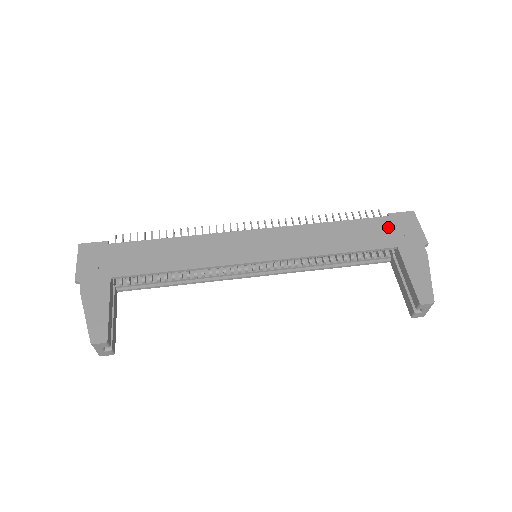
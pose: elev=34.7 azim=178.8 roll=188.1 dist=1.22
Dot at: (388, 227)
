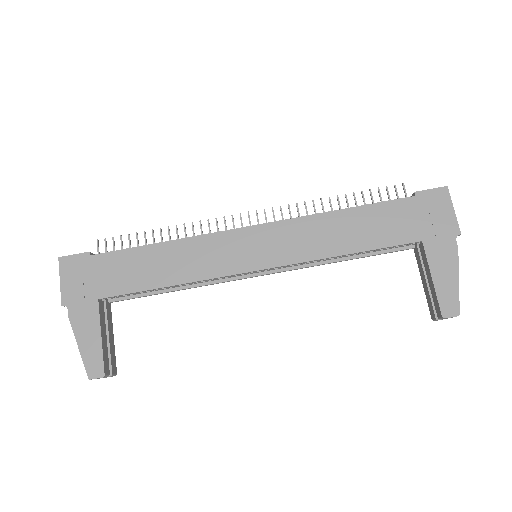
Dot at: (413, 213)
